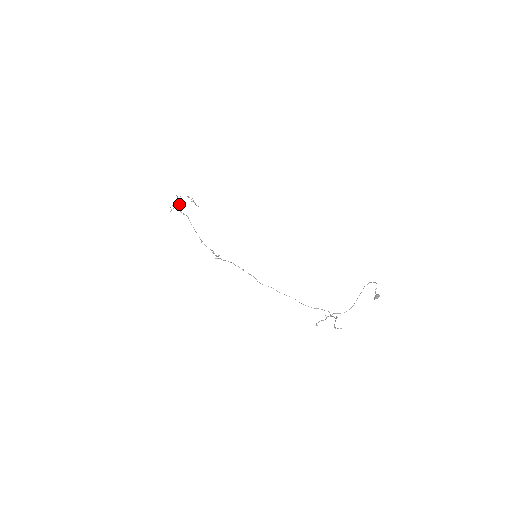
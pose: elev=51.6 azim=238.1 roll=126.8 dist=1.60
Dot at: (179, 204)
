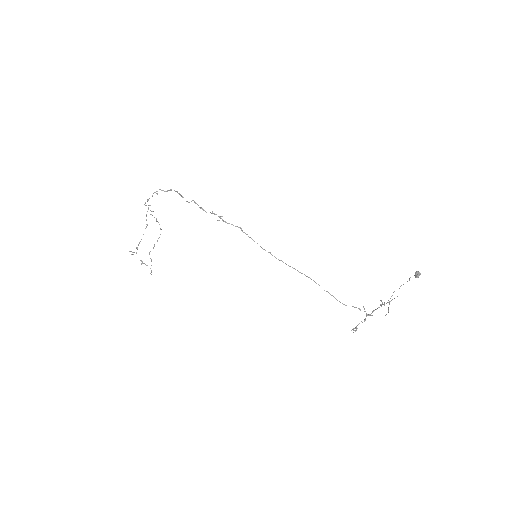
Dot at: occluded
